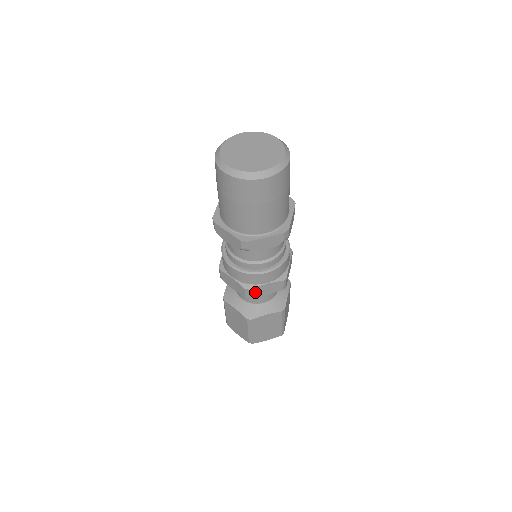
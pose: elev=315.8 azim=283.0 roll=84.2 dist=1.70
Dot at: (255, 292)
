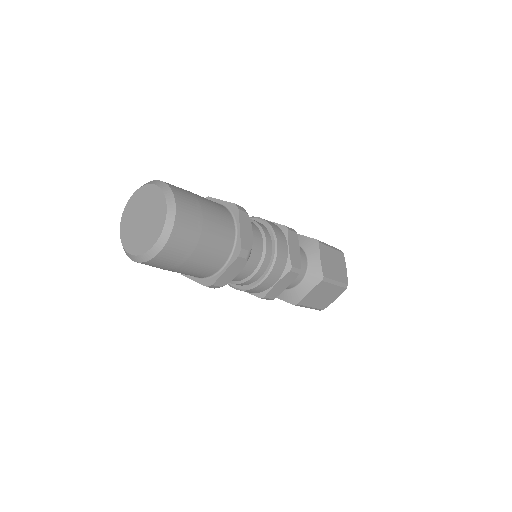
Dot at: occluded
